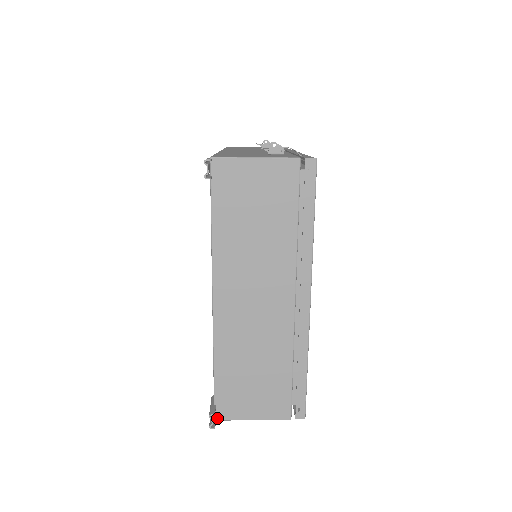
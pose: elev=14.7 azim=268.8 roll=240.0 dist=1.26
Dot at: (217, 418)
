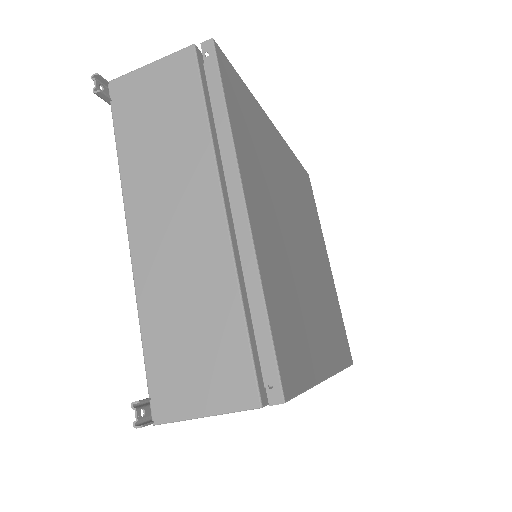
Dot at: (155, 420)
